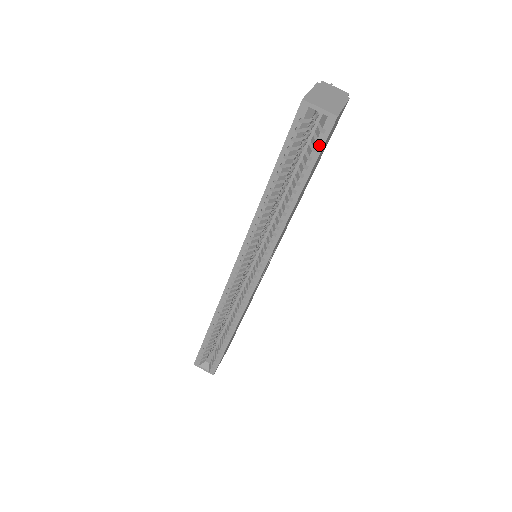
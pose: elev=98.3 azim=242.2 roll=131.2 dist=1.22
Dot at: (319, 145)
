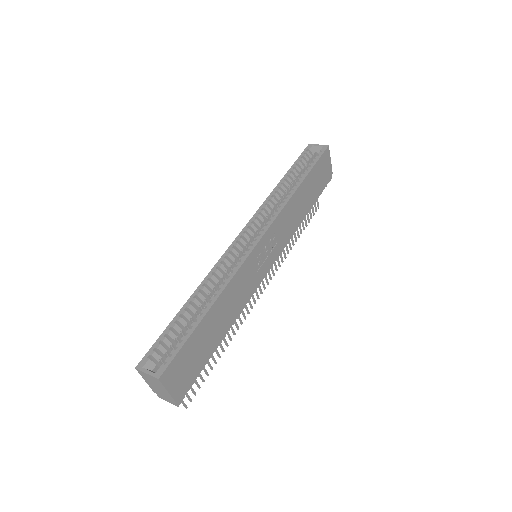
Dot at: (318, 156)
